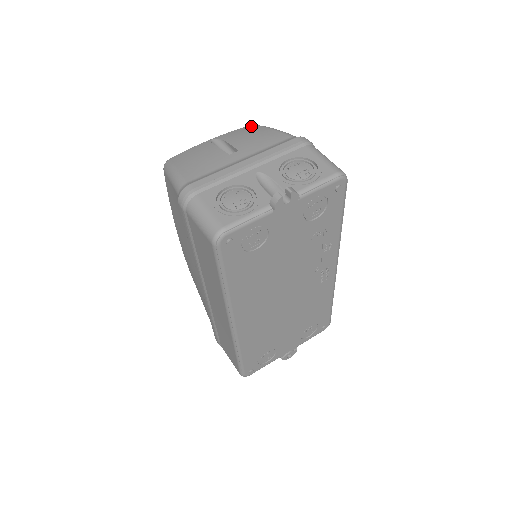
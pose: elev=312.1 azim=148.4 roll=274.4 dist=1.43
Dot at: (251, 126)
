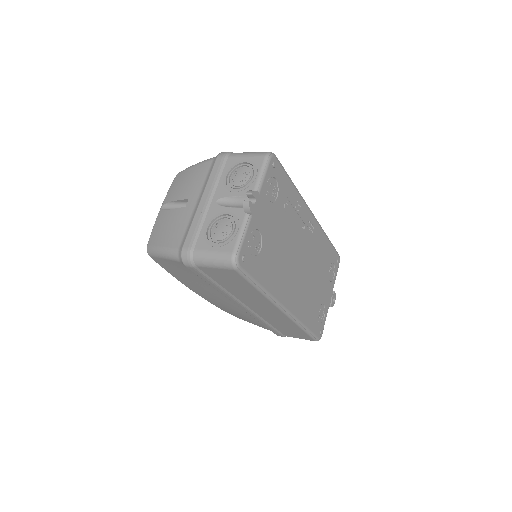
Dot at: (177, 176)
